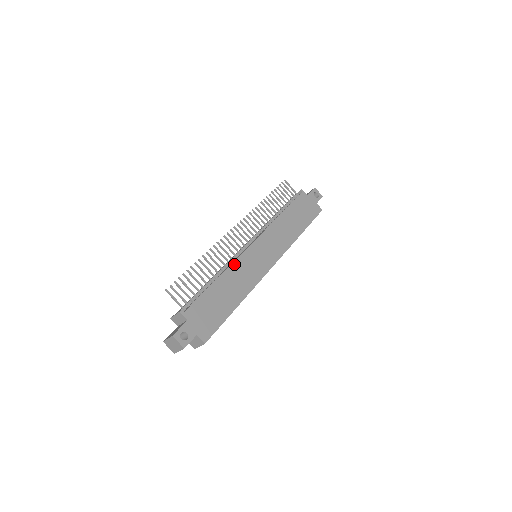
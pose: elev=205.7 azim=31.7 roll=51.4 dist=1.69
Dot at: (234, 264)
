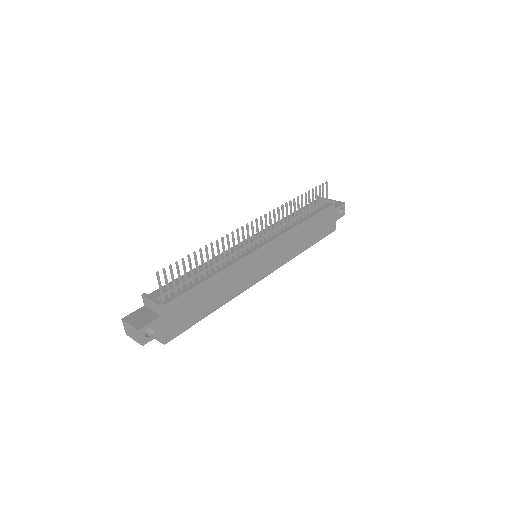
Dot at: (235, 265)
